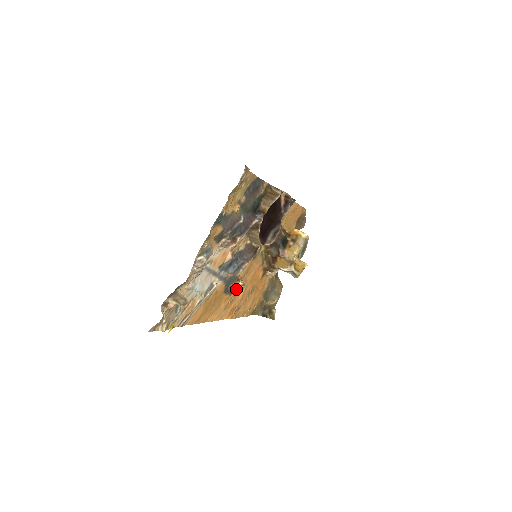
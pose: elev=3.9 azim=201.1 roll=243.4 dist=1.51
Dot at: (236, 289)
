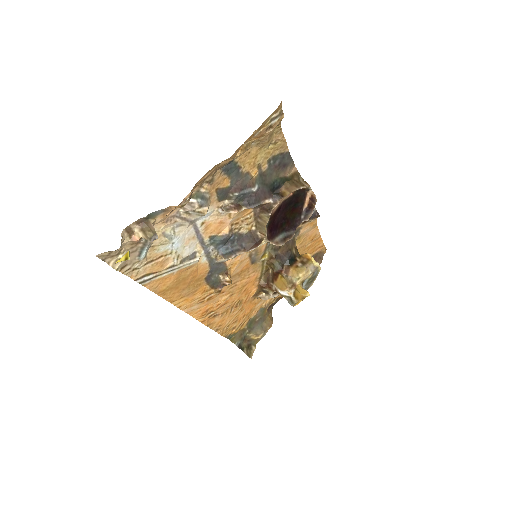
Dot at: (220, 284)
